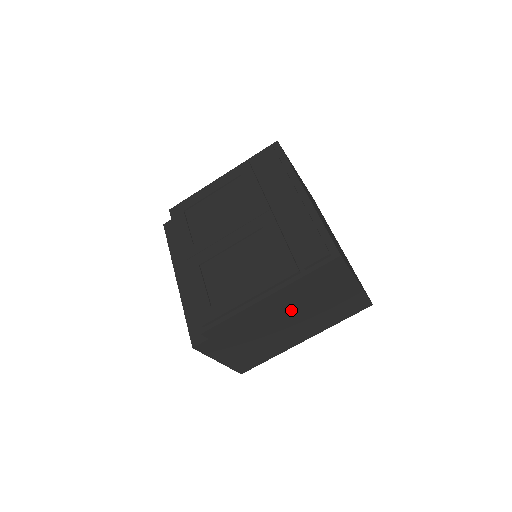
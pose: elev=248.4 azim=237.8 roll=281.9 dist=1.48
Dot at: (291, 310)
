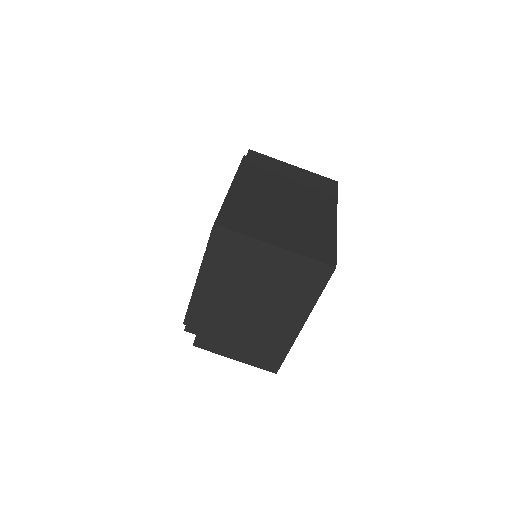
Dot at: (240, 293)
